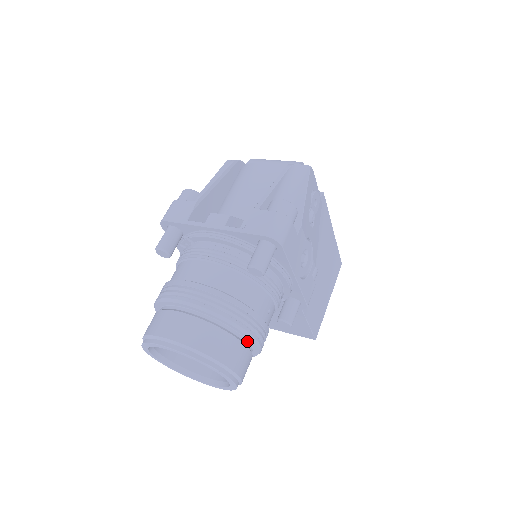
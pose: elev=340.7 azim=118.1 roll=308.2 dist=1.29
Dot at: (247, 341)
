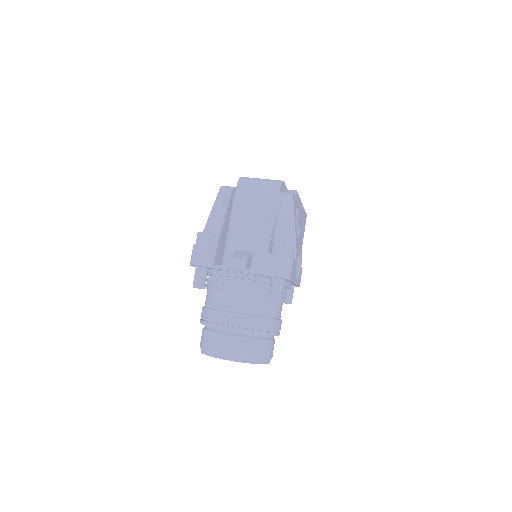
Dot at: (272, 336)
